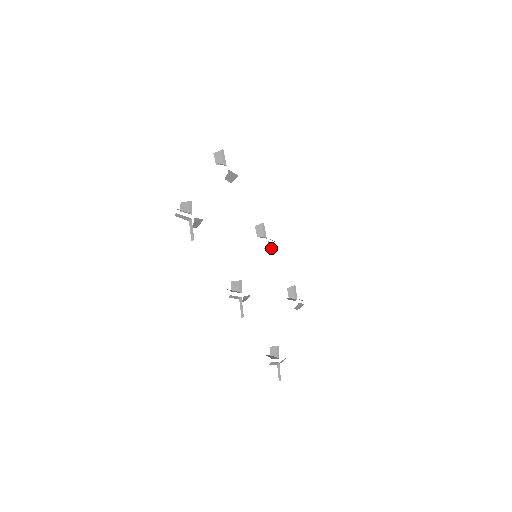
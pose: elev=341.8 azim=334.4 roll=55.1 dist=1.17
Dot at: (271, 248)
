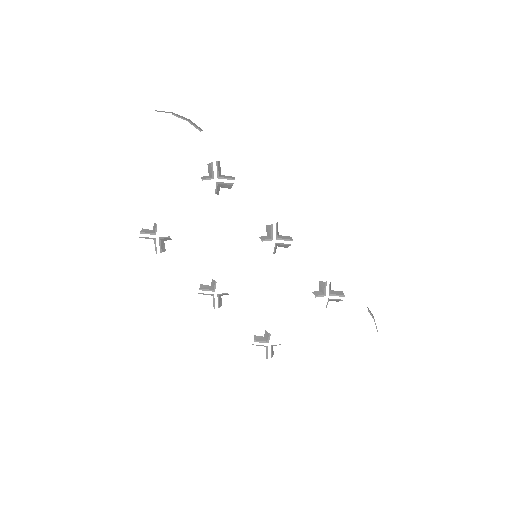
Dot at: (288, 246)
